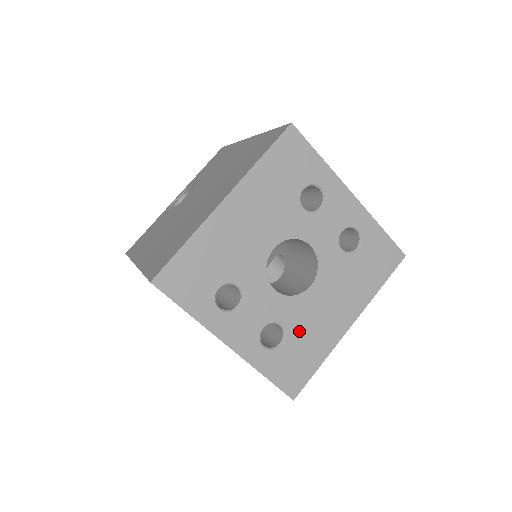
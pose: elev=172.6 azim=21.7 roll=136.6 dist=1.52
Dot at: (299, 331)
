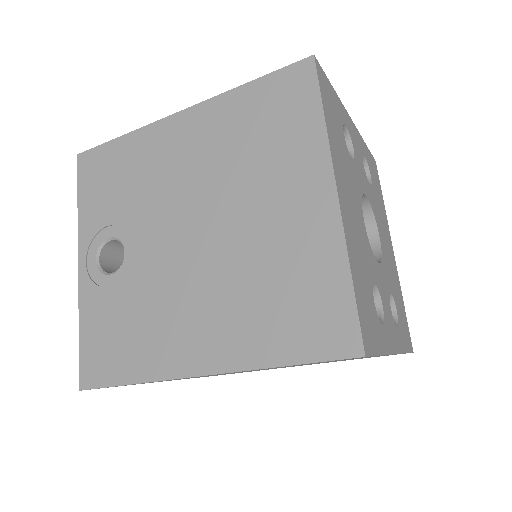
Dot at: (393, 288)
